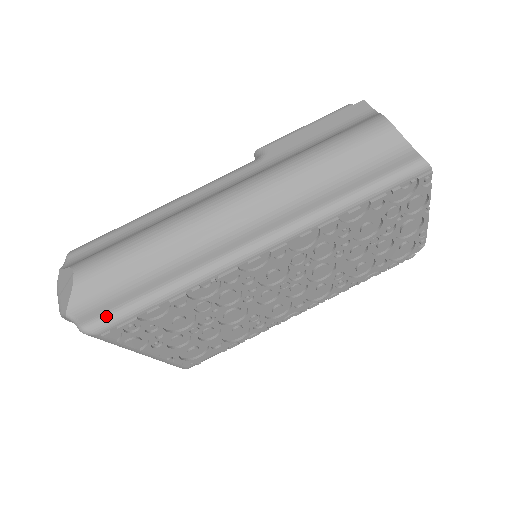
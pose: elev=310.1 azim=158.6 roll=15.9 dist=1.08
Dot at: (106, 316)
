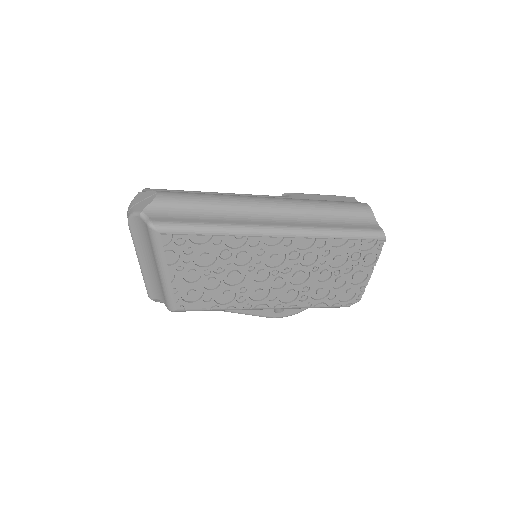
Dot at: (170, 223)
